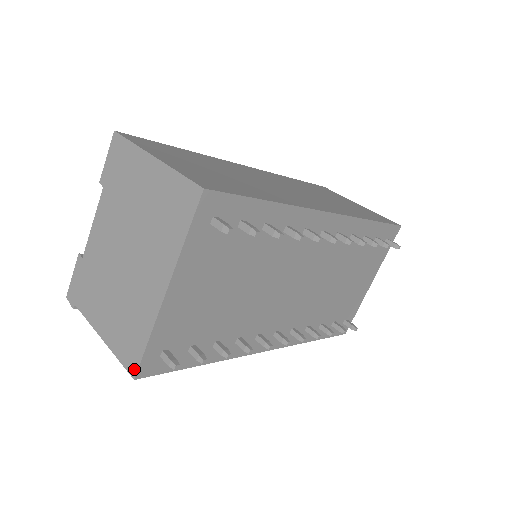
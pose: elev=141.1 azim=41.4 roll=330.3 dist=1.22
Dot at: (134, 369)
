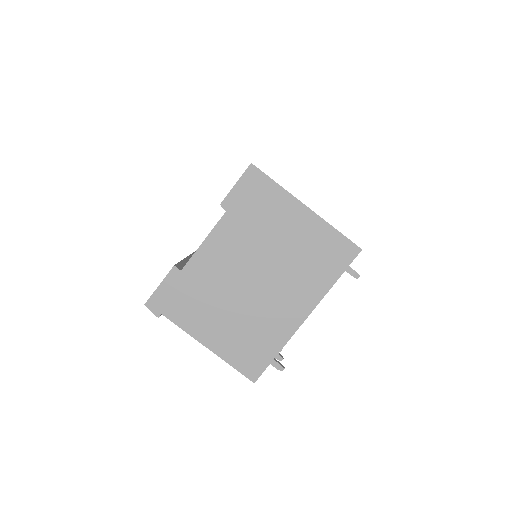
Dot at: (256, 375)
